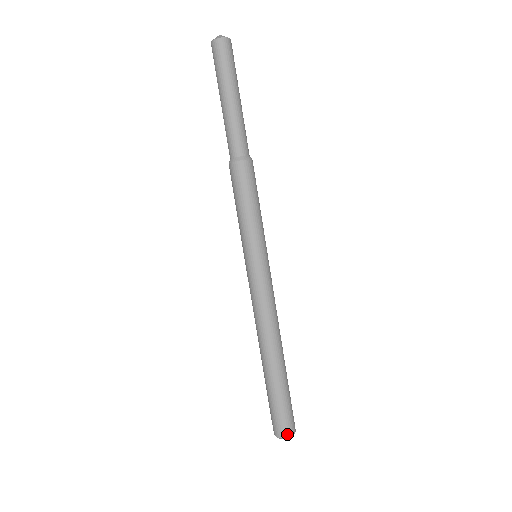
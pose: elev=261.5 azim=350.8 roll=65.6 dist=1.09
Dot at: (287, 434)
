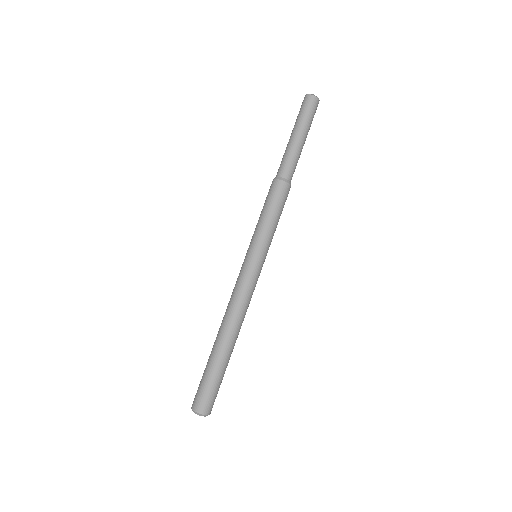
Dot at: (209, 412)
